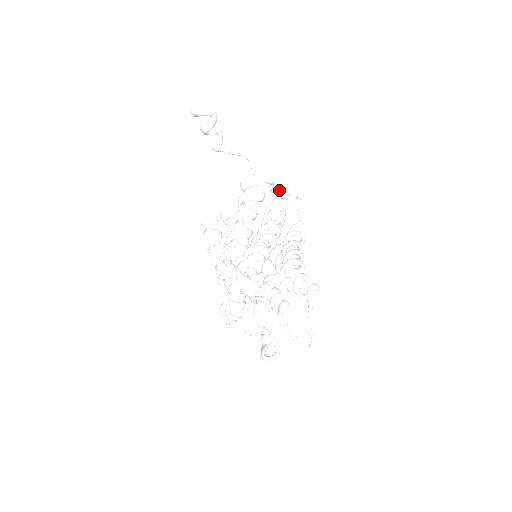
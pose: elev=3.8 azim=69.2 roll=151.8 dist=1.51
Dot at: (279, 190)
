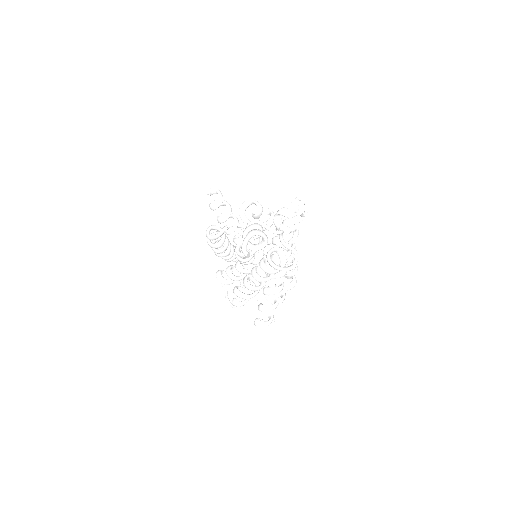
Dot at: (293, 216)
